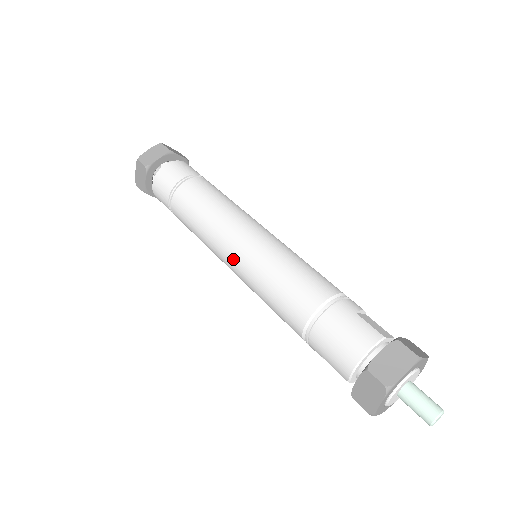
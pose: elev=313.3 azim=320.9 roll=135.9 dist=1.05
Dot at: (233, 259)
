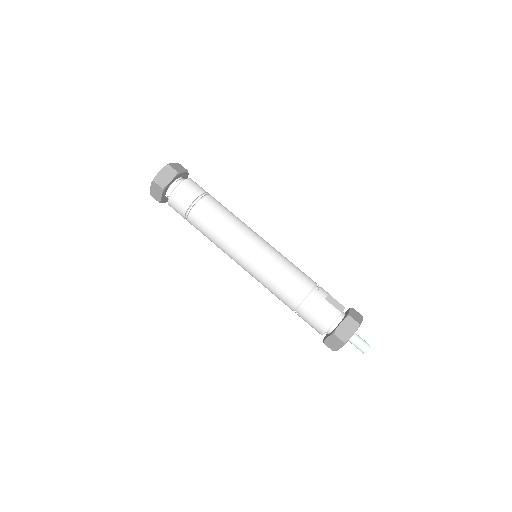
Dot at: (244, 264)
